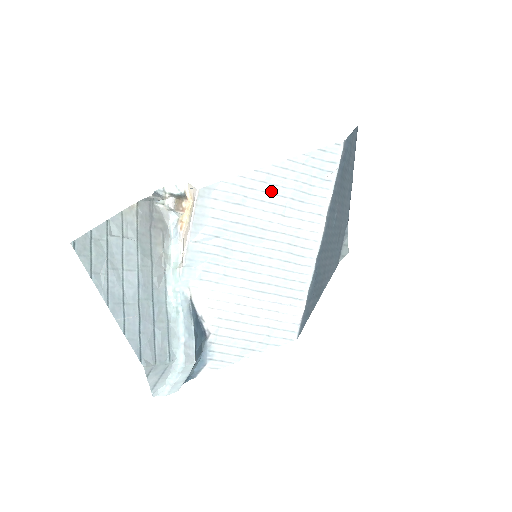
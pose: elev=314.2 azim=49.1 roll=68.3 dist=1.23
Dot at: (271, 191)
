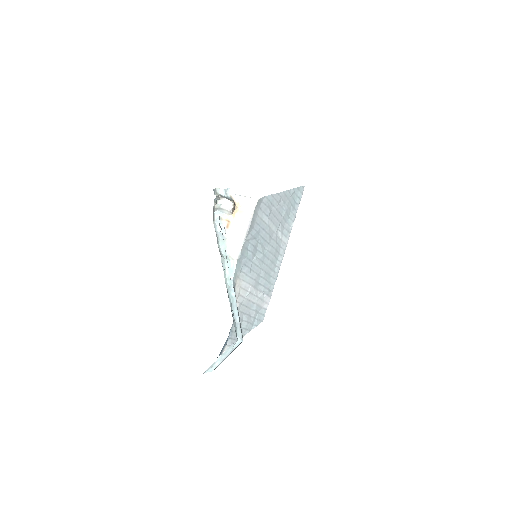
Dot at: (279, 210)
